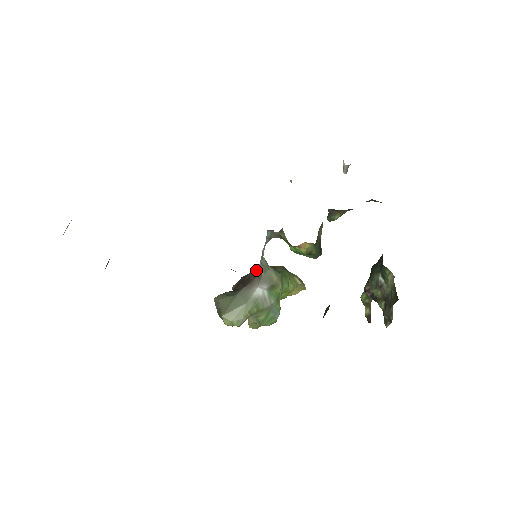
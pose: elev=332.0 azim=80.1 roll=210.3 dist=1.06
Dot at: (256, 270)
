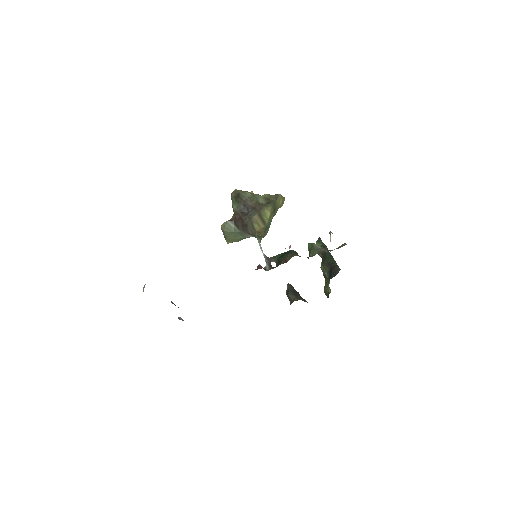
Dot at: (253, 227)
